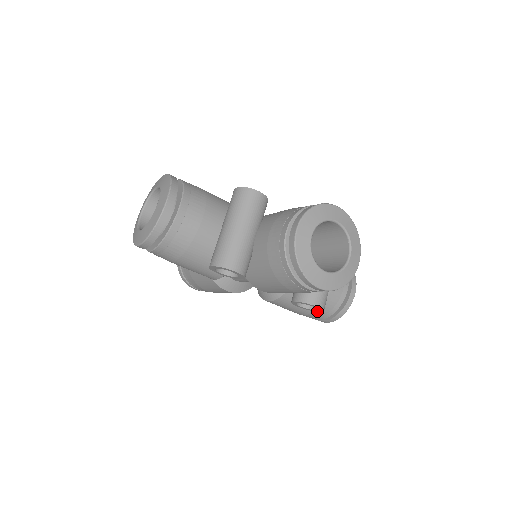
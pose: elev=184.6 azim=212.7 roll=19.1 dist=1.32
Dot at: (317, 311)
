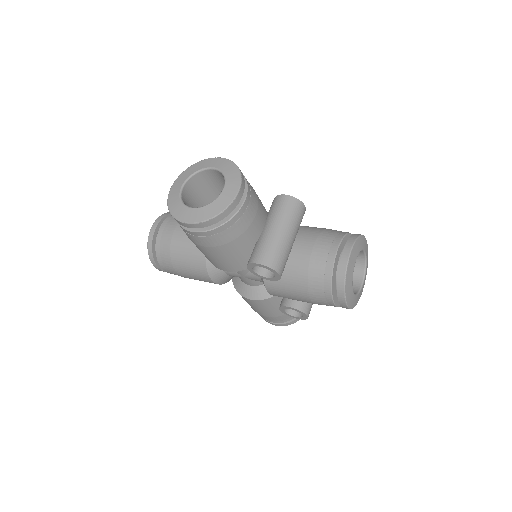
Dot at: (296, 318)
